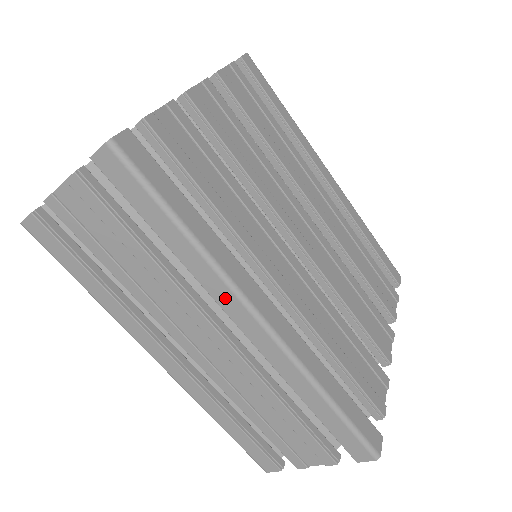
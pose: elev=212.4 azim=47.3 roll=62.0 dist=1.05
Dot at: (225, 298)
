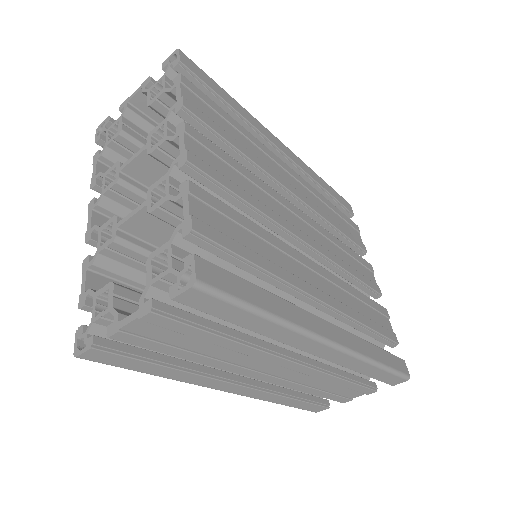
Dot at: (302, 343)
